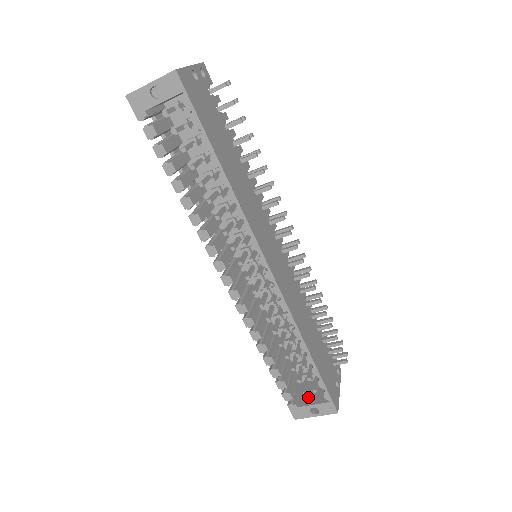
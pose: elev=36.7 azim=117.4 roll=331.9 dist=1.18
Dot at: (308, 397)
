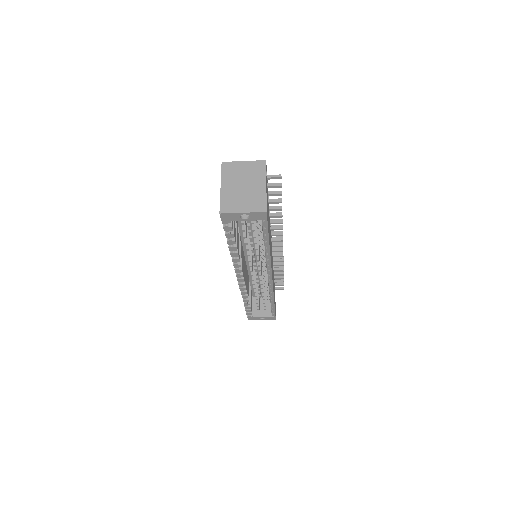
Dot at: (259, 310)
